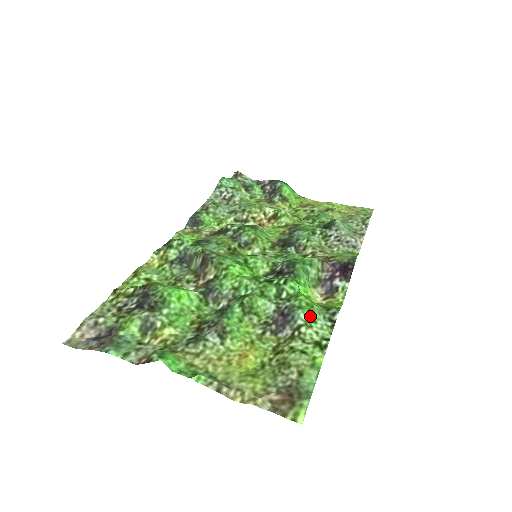
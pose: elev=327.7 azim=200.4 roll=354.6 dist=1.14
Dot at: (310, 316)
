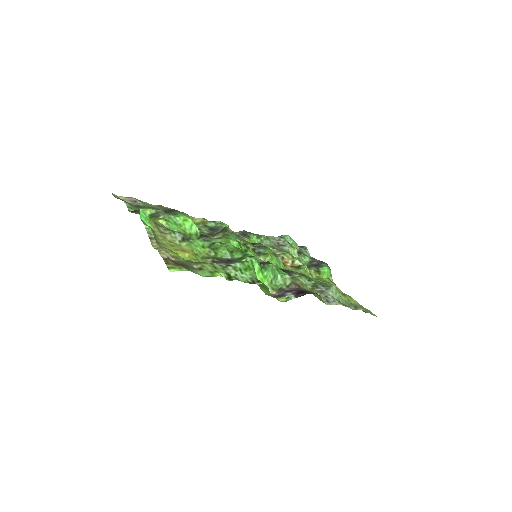
Dot at: (243, 269)
